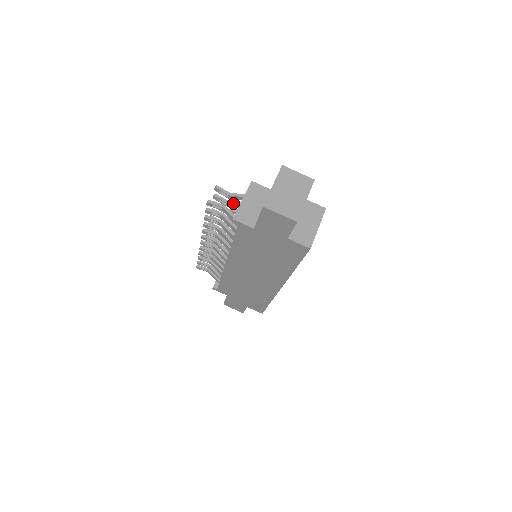
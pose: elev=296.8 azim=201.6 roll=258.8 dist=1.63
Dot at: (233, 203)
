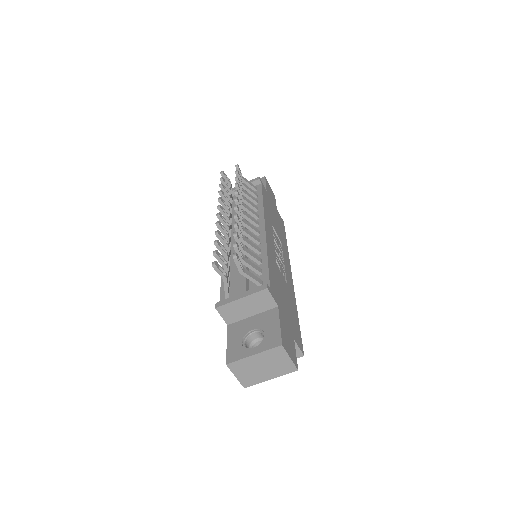
Dot at: (246, 265)
